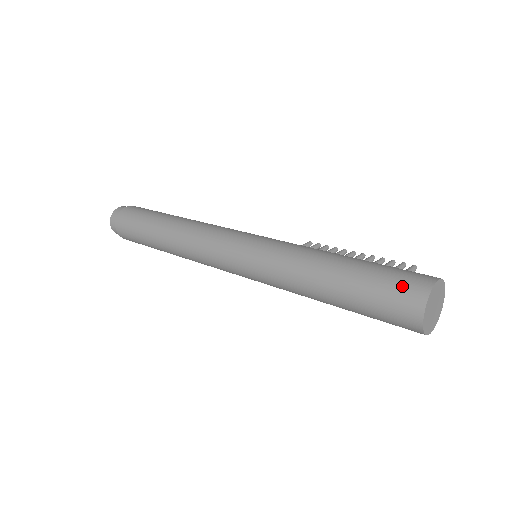
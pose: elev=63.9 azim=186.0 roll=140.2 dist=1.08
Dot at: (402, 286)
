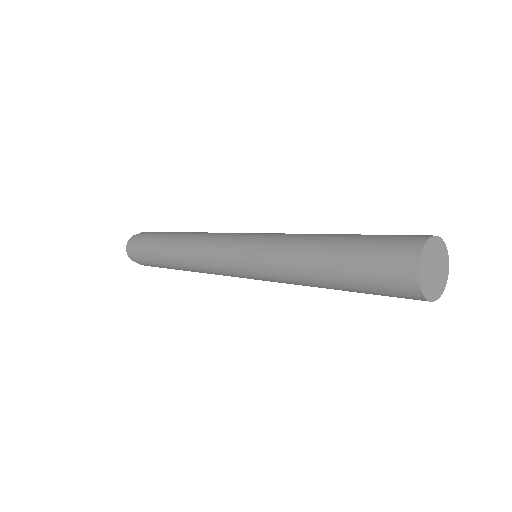
Dot at: (397, 241)
